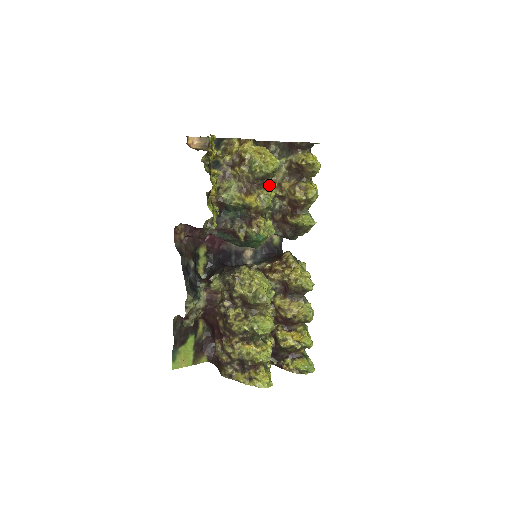
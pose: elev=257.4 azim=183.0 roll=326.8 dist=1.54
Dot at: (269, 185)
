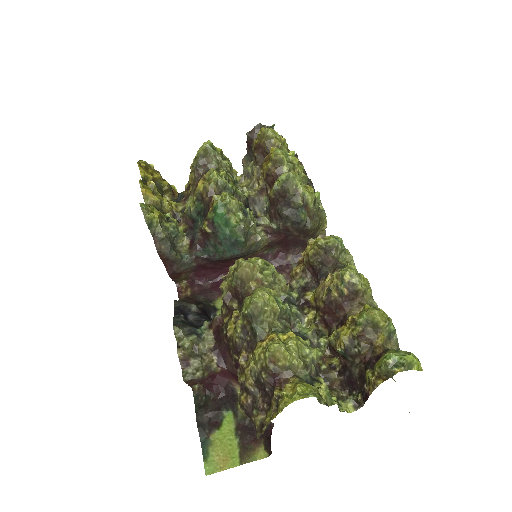
Dot at: occluded
